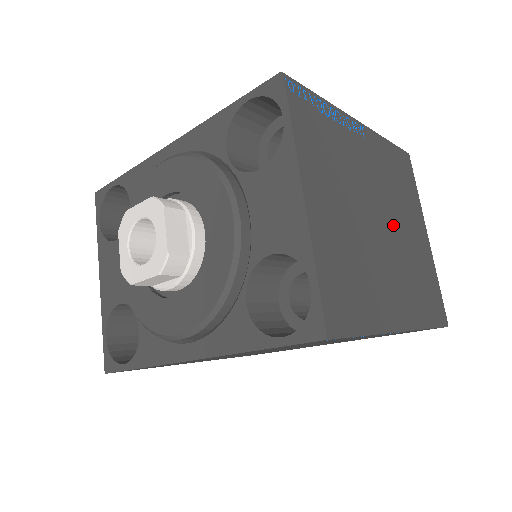
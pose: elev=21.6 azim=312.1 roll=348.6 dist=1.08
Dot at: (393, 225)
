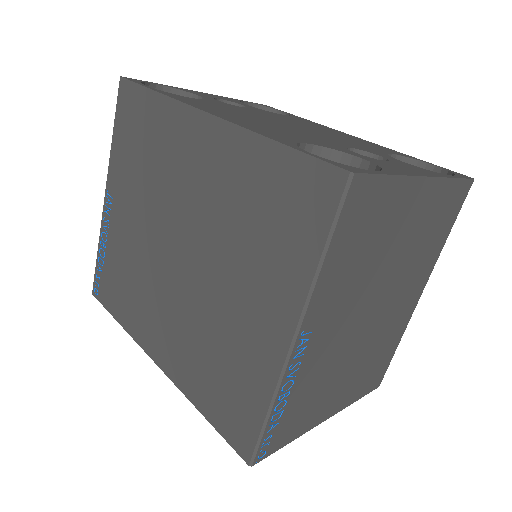
Dot at: (383, 283)
